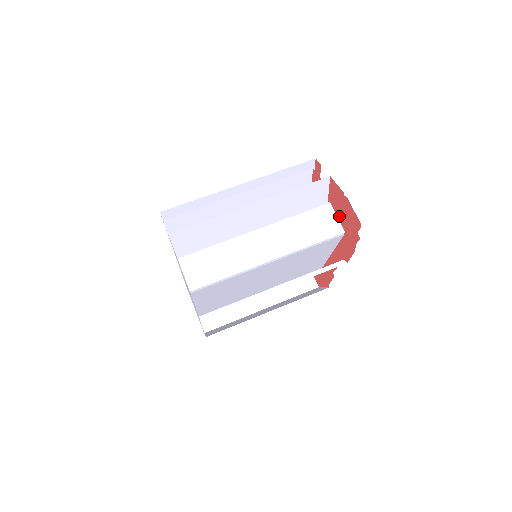
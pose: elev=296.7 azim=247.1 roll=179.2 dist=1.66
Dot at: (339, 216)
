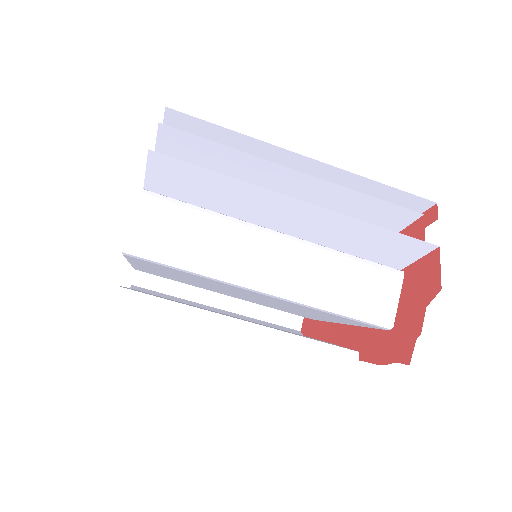
Dot at: (403, 304)
